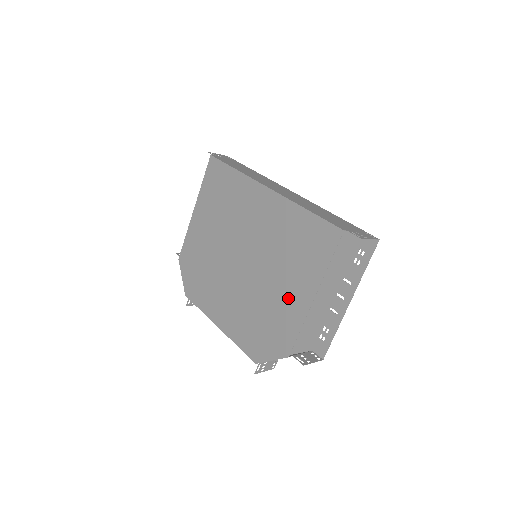
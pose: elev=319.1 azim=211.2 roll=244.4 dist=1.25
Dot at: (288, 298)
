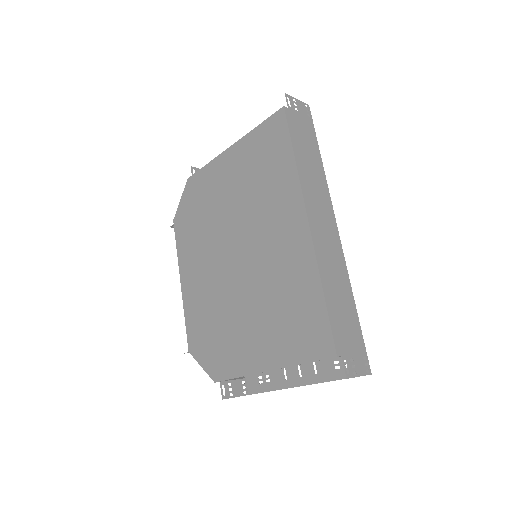
Dot at: (248, 341)
